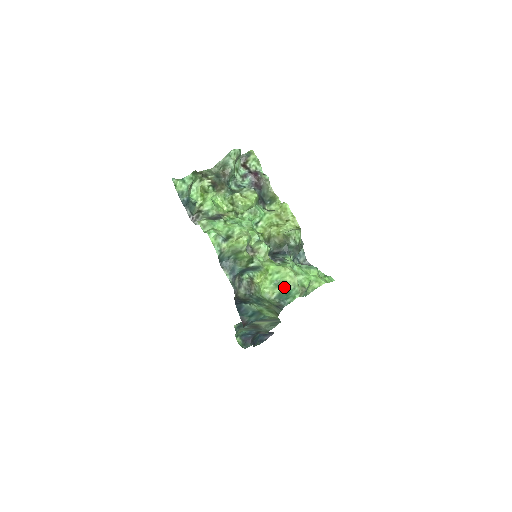
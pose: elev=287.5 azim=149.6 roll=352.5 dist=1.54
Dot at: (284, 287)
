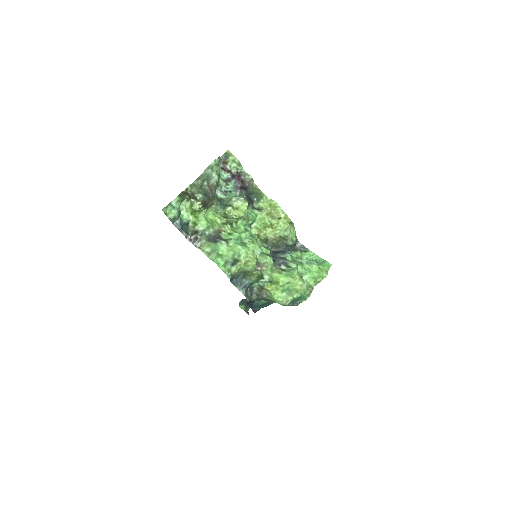
Dot at: (296, 295)
